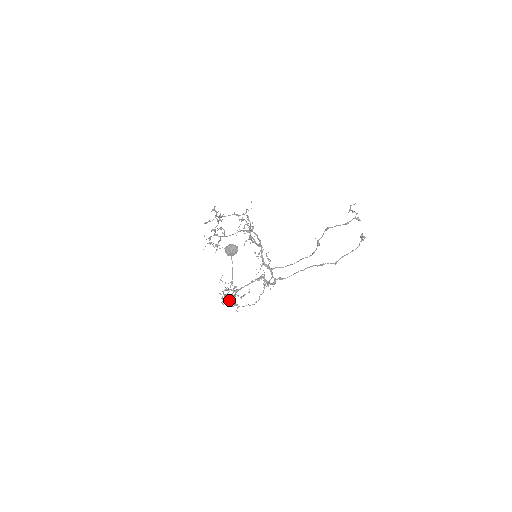
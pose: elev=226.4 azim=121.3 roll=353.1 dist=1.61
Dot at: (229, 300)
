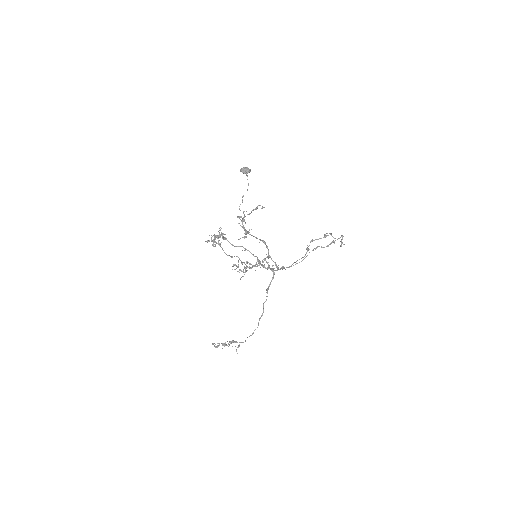
Dot at: (244, 217)
